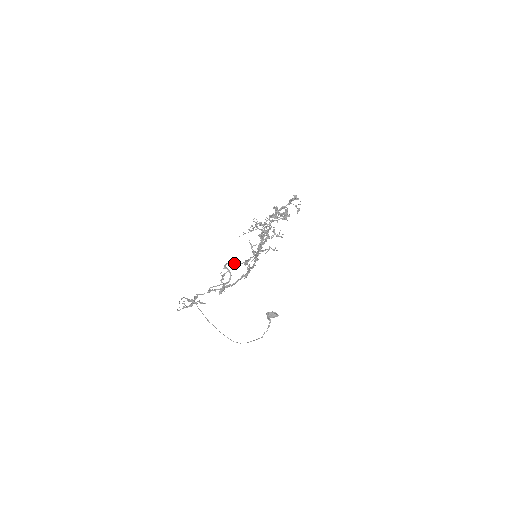
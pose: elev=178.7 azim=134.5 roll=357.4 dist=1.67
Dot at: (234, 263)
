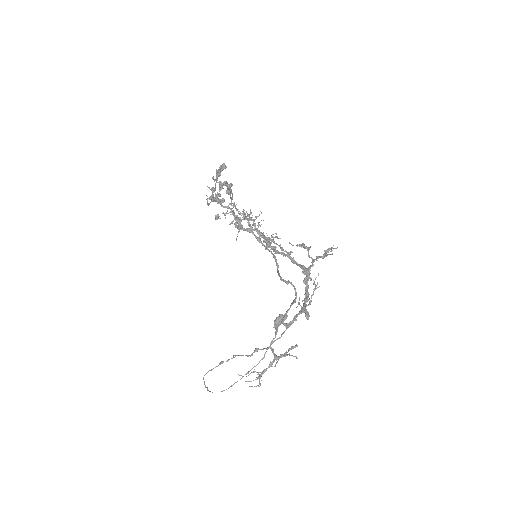
Dot at: (278, 272)
